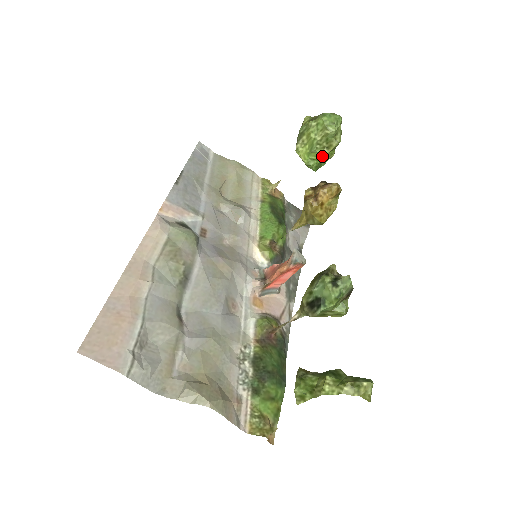
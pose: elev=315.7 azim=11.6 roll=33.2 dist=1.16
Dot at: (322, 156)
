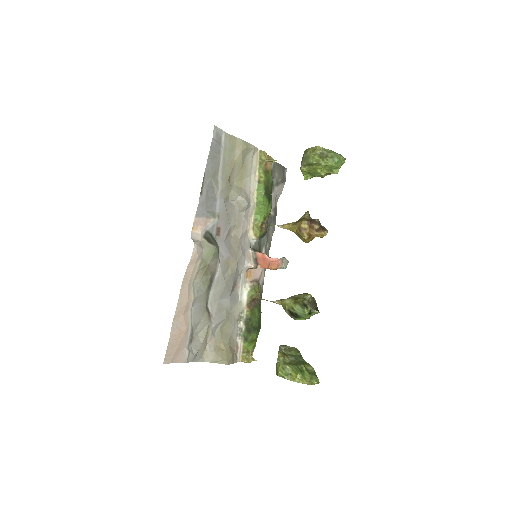
Dot at: occluded
